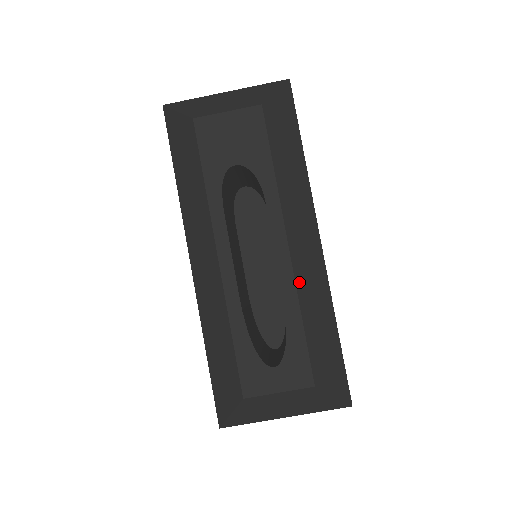
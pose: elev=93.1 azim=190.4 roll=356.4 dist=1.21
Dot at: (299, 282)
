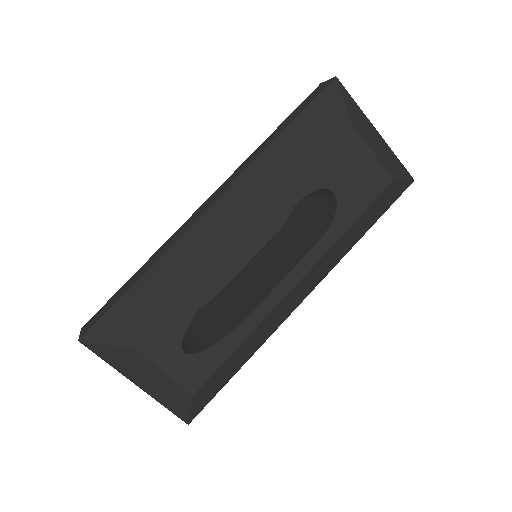
Dot at: (269, 316)
